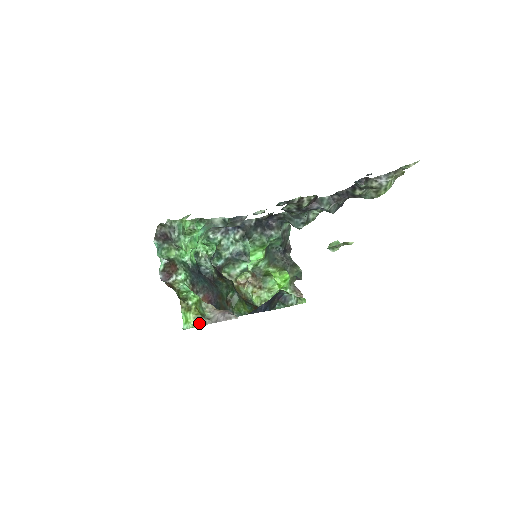
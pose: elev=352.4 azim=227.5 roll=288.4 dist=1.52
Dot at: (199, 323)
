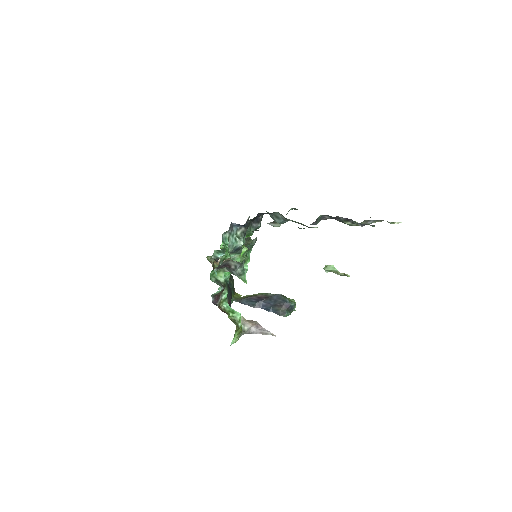
Dot at: (239, 337)
